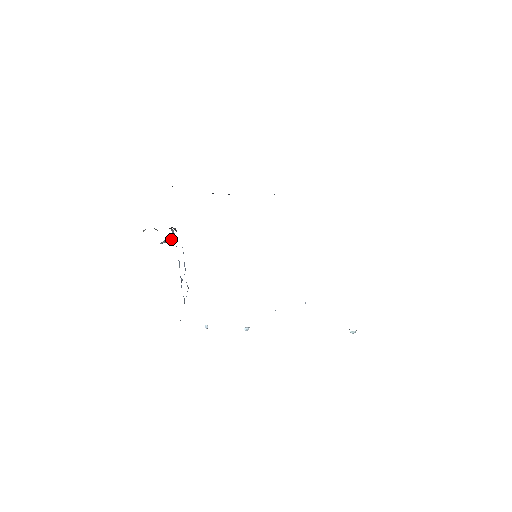
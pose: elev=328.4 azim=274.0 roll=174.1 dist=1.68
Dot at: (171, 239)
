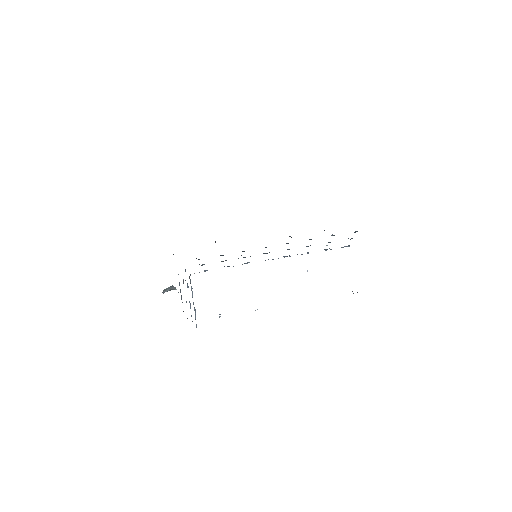
Dot at: (173, 289)
